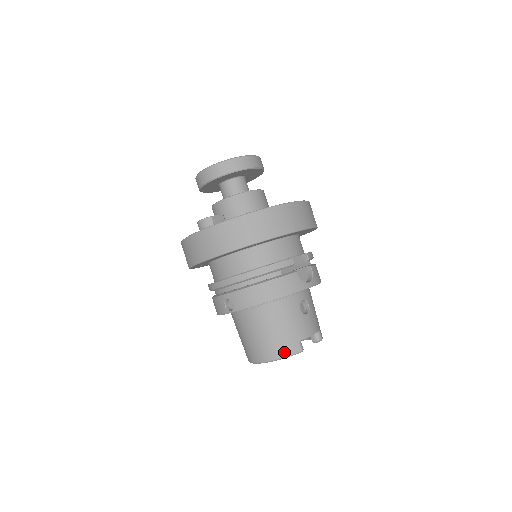
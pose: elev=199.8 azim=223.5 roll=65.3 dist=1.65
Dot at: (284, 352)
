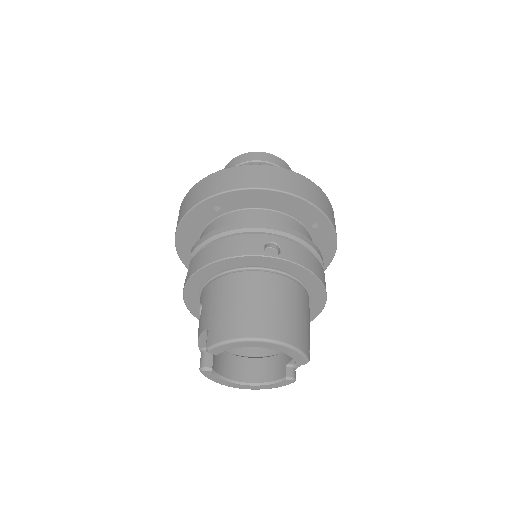
Dot at: (301, 344)
